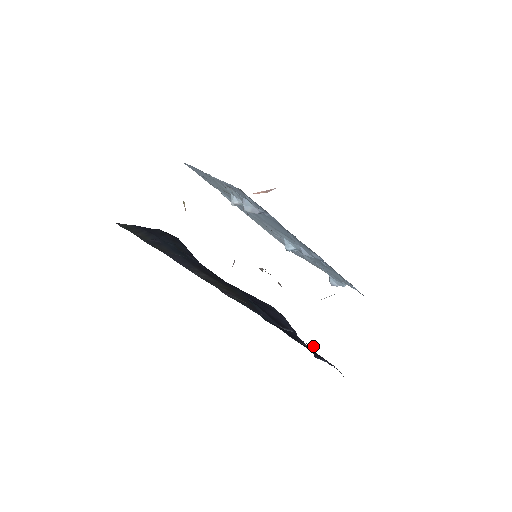
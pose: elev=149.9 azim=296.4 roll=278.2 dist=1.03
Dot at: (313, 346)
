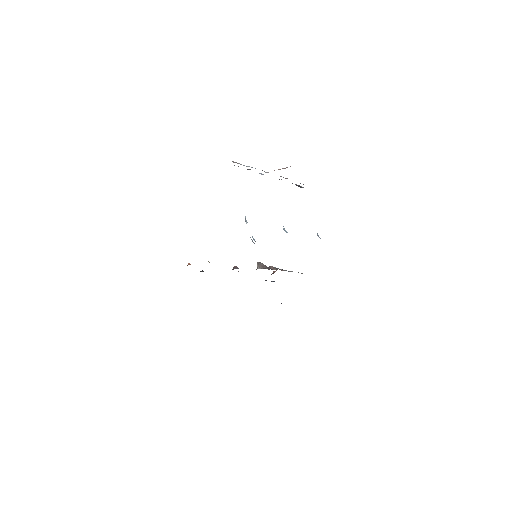
Dot at: occluded
